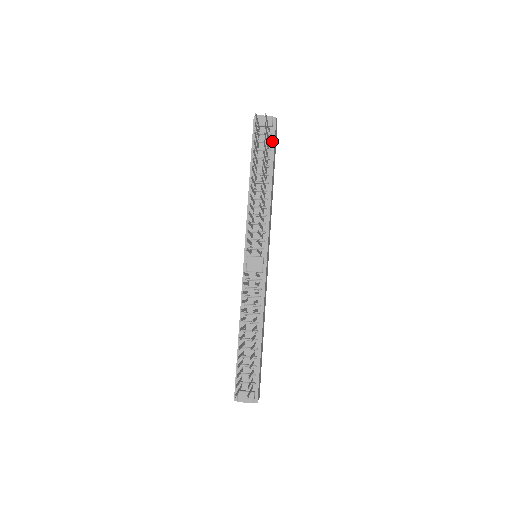
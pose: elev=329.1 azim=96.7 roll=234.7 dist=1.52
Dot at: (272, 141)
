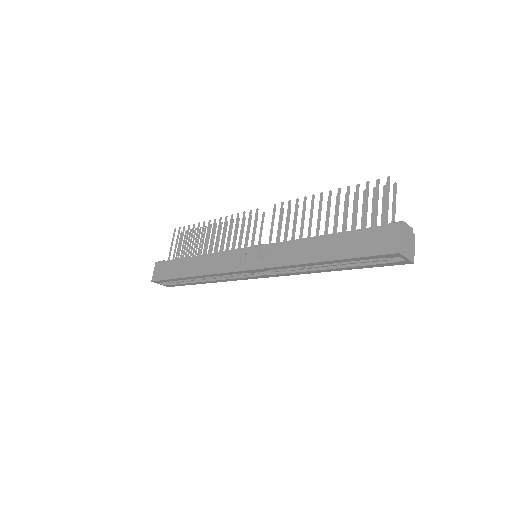
Dot at: occluded
